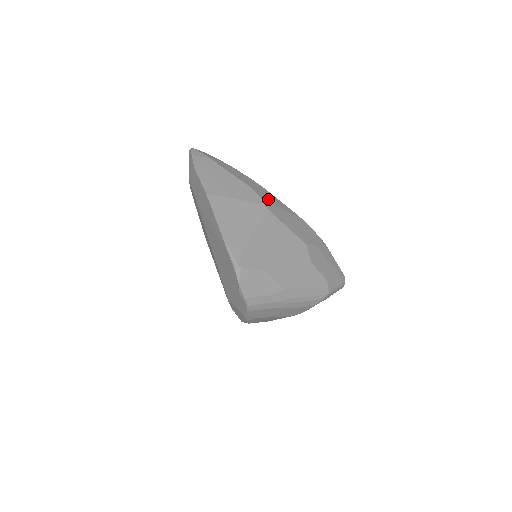
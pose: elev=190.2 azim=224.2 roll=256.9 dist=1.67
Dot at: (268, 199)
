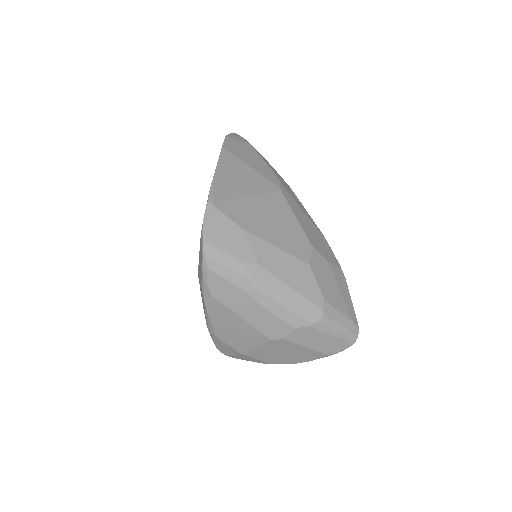
Dot at: (290, 193)
